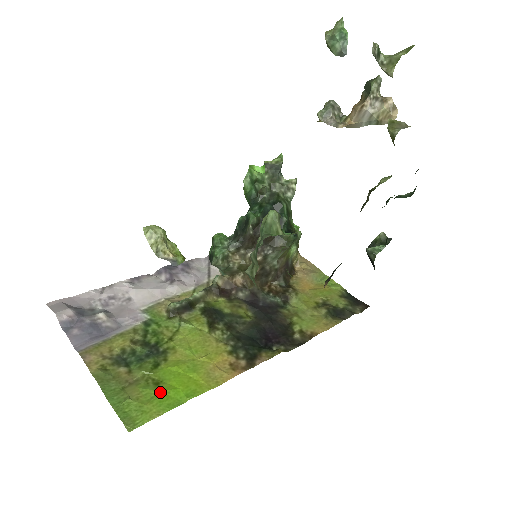
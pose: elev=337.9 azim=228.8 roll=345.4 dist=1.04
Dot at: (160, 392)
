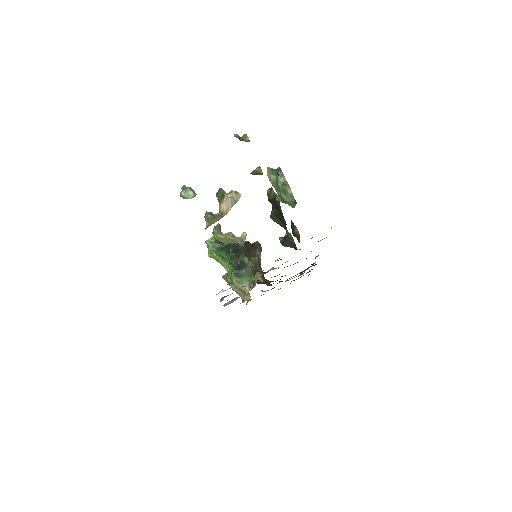
Dot at: occluded
